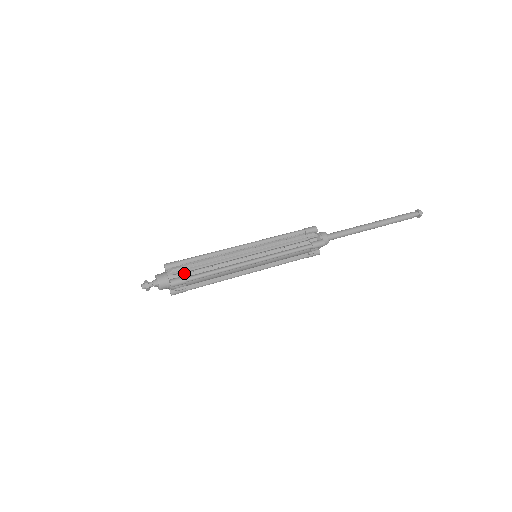
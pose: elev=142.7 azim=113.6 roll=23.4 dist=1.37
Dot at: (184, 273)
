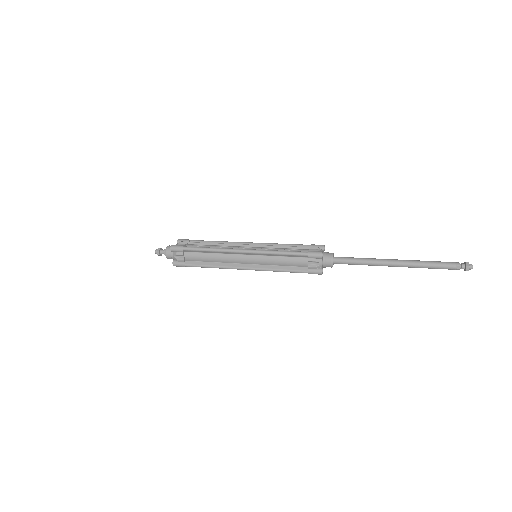
Dot at: (186, 244)
